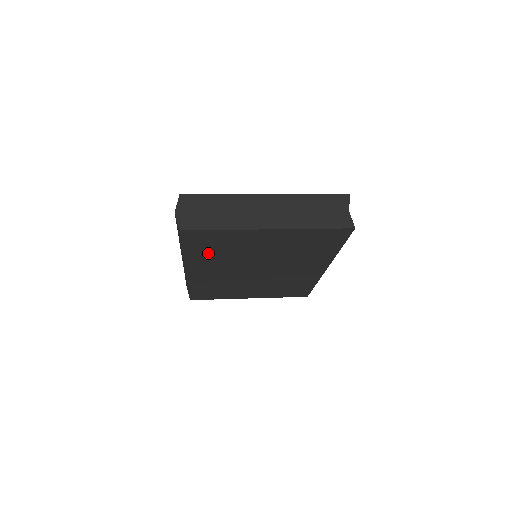
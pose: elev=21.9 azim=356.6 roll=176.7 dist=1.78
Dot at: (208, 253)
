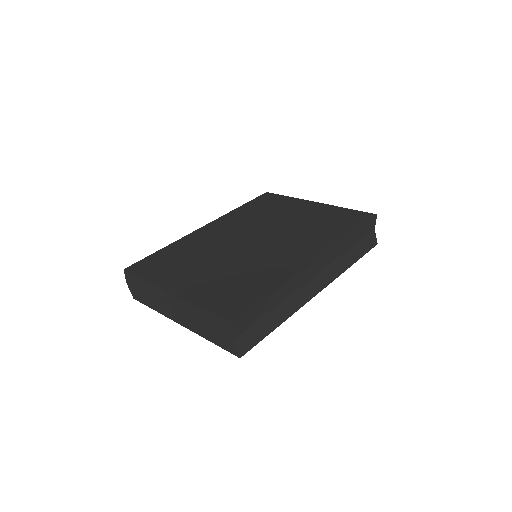
Dot at: occluded
